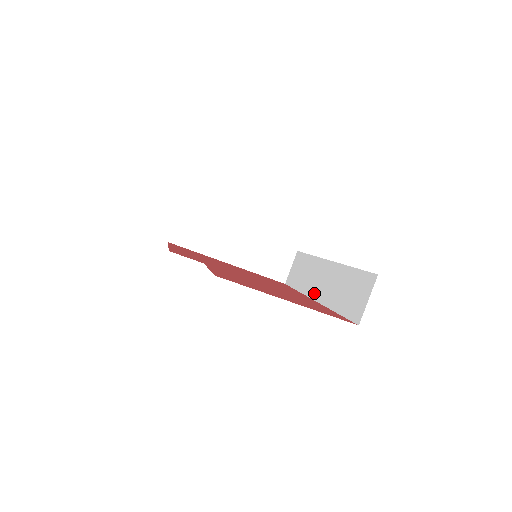
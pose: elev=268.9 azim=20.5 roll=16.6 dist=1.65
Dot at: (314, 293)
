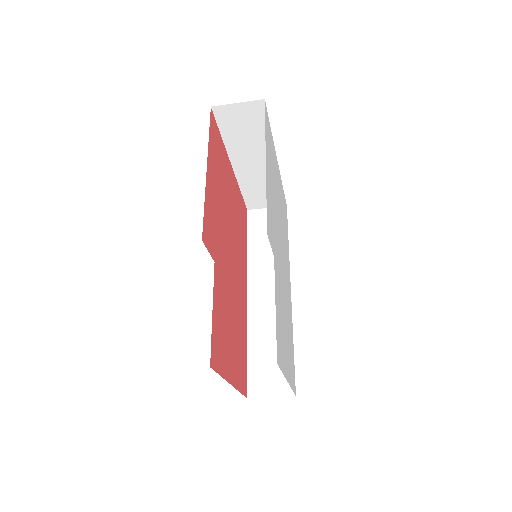
Dot at: (254, 289)
